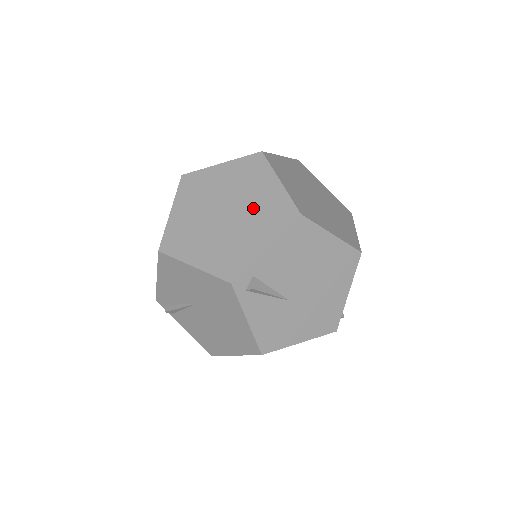
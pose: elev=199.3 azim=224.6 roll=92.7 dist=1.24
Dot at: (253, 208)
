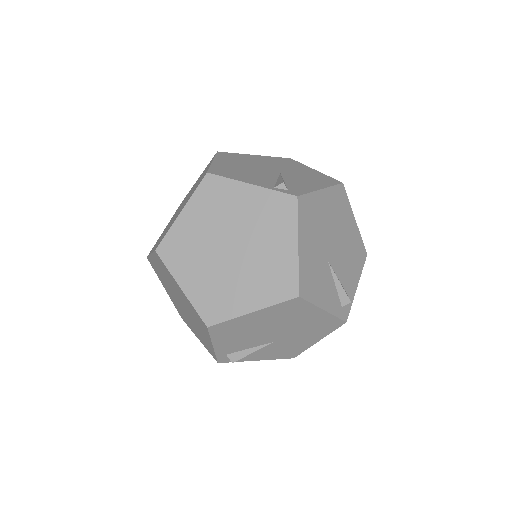
Dot at: (187, 308)
